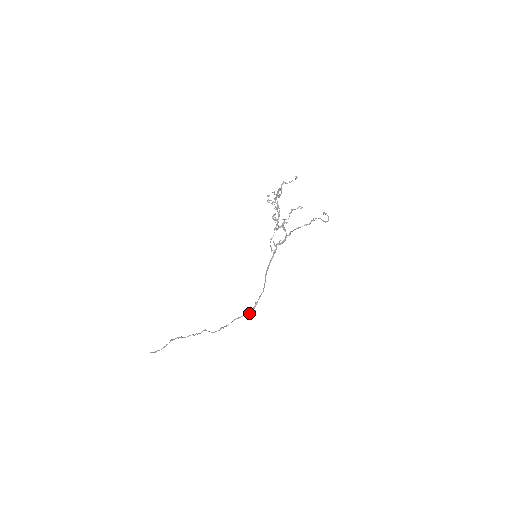
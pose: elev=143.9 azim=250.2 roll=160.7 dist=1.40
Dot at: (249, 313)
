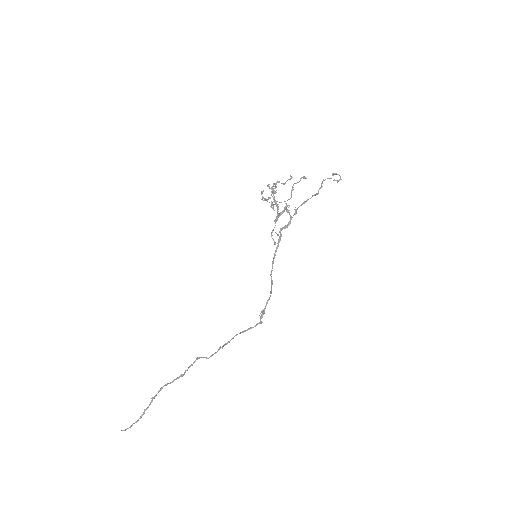
Dot at: (256, 325)
